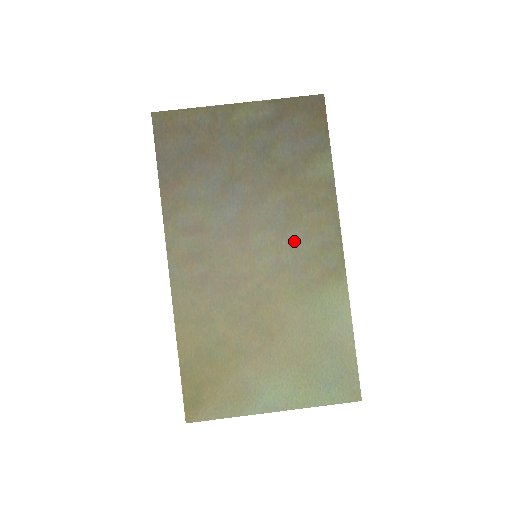
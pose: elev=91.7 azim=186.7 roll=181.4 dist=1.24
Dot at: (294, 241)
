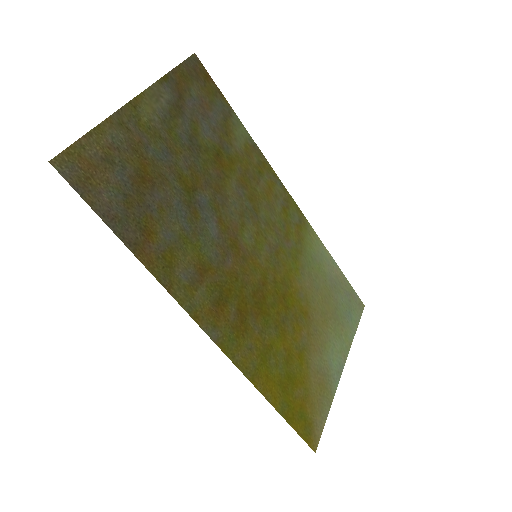
Dot at: (267, 219)
